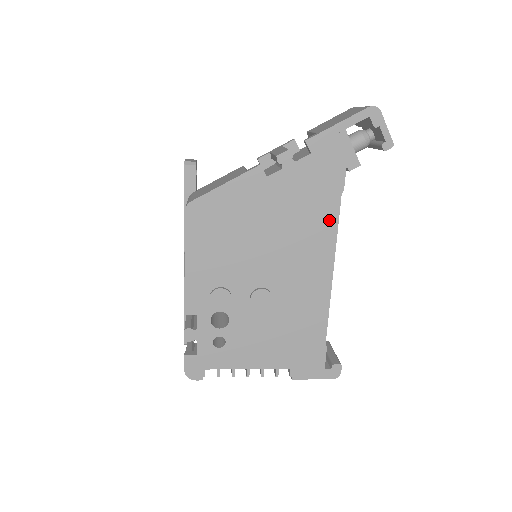
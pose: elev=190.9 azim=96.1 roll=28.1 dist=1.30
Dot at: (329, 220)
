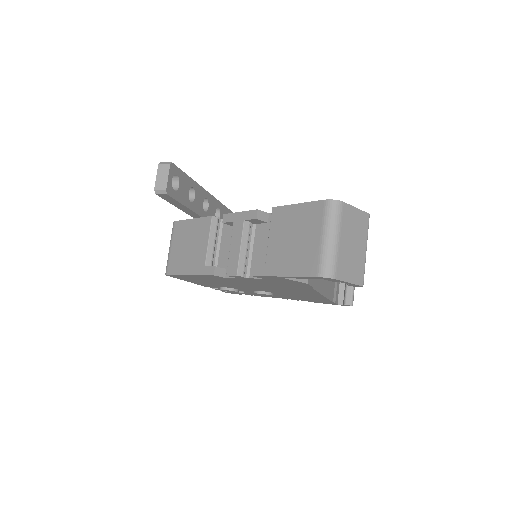
Dot at: (305, 290)
